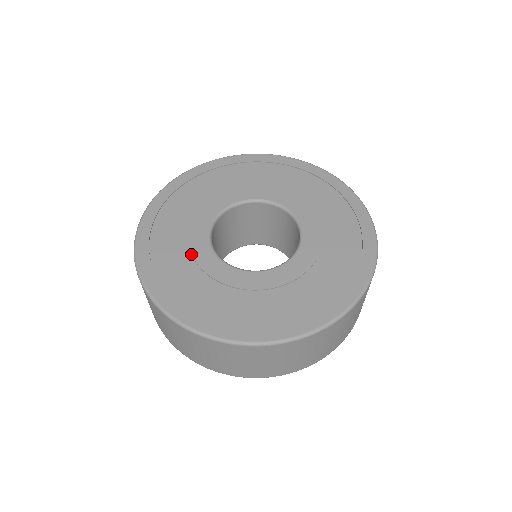
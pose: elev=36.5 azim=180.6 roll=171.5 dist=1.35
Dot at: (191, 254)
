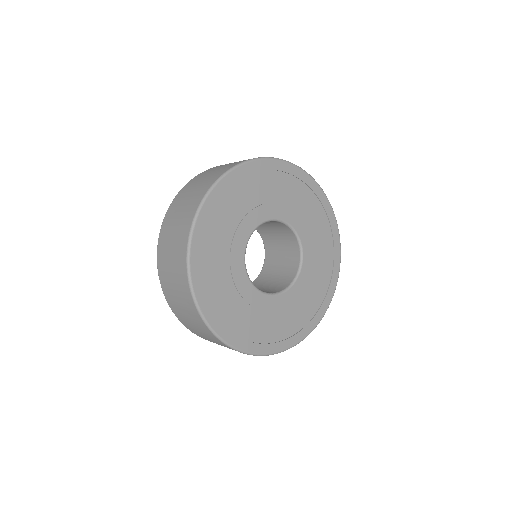
Dot at: (235, 230)
